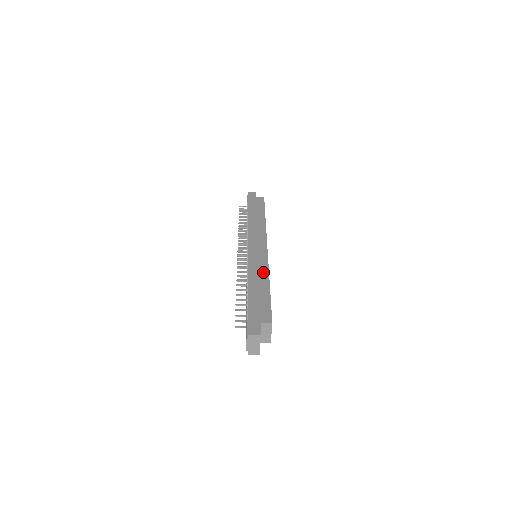
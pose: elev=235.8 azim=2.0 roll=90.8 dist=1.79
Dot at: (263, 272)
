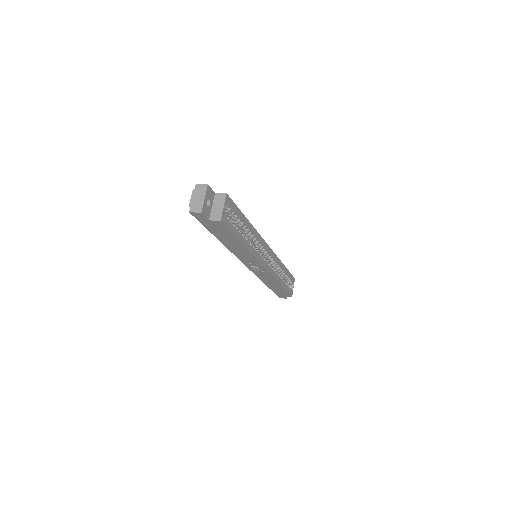
Dot at: occluded
